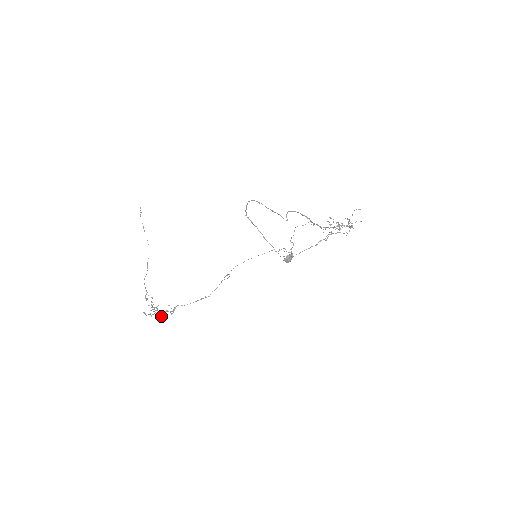
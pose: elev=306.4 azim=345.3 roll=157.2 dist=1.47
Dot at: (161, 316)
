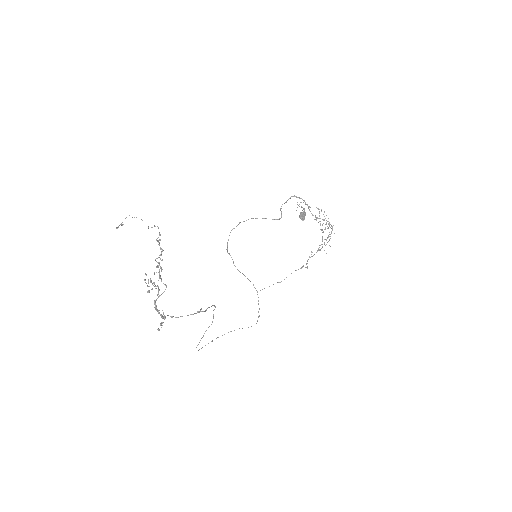
Dot at: (155, 307)
